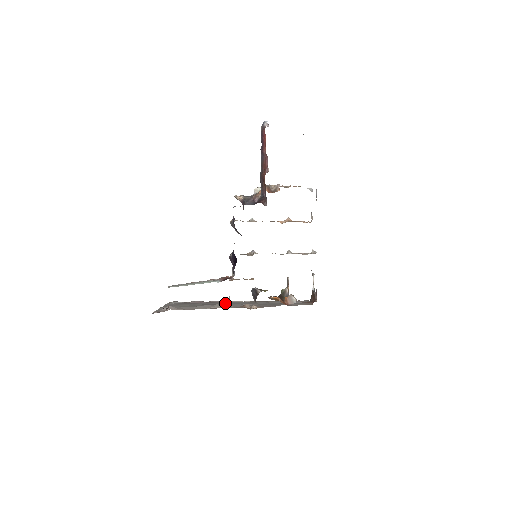
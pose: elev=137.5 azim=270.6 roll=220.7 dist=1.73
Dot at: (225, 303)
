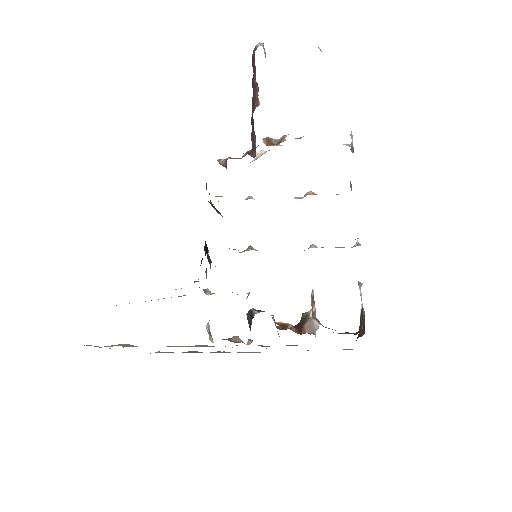
Dot at: occluded
